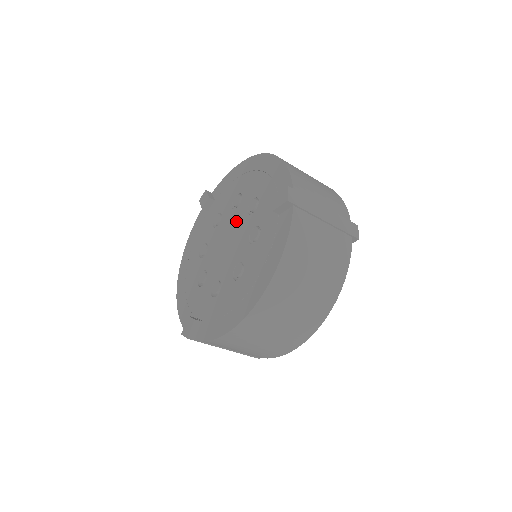
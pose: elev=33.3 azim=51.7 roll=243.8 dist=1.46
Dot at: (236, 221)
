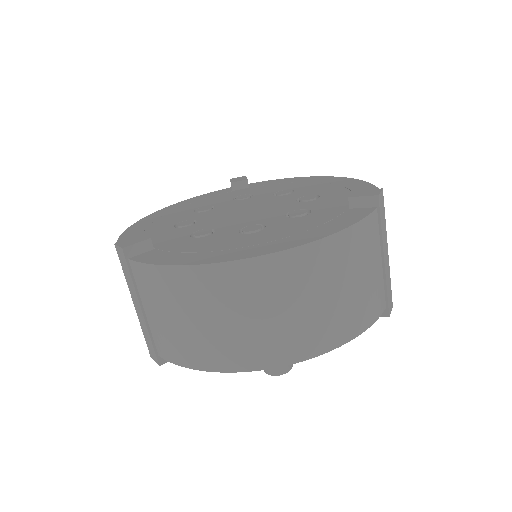
Dot at: (274, 201)
